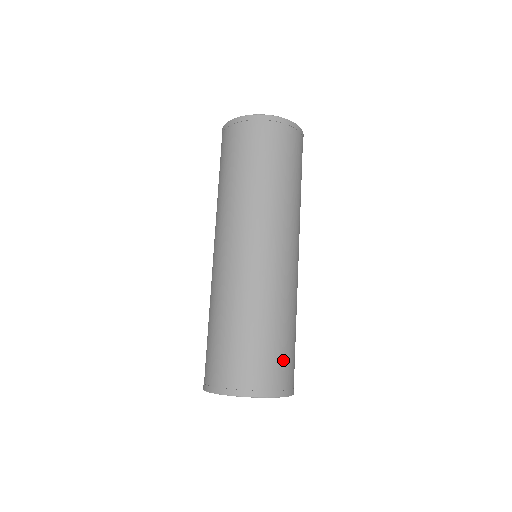
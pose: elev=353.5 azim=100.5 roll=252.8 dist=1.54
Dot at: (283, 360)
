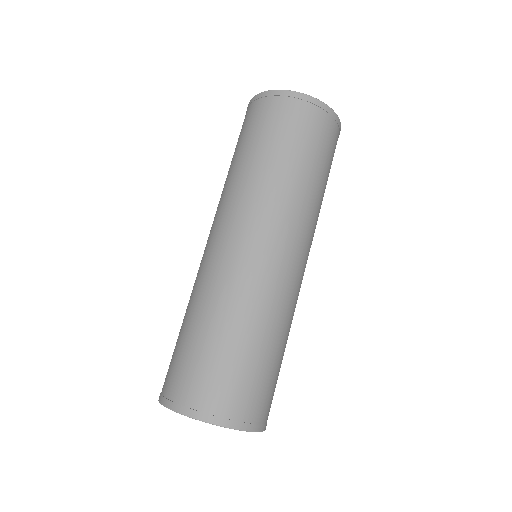
Dot at: (251, 384)
